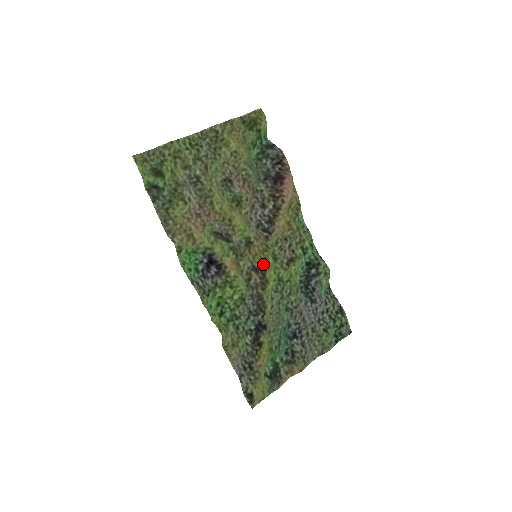
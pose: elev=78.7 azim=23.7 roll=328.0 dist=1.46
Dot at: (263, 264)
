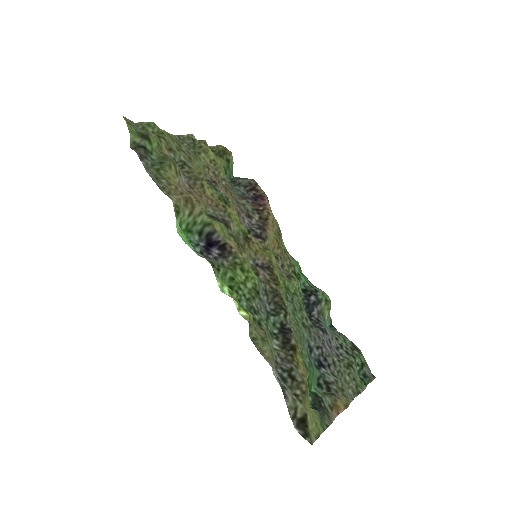
Dot at: (267, 262)
